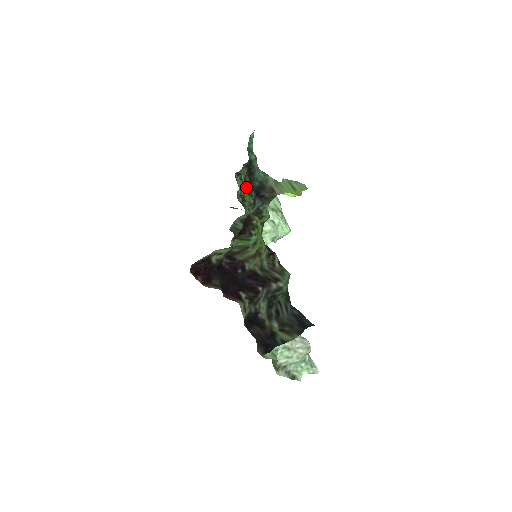
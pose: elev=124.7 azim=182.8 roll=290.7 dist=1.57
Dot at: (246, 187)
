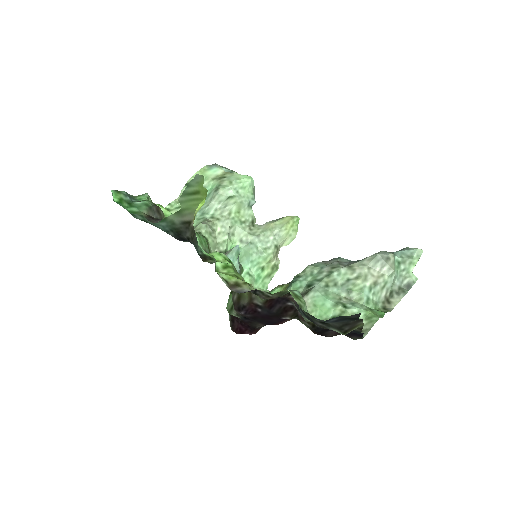
Dot at: occluded
